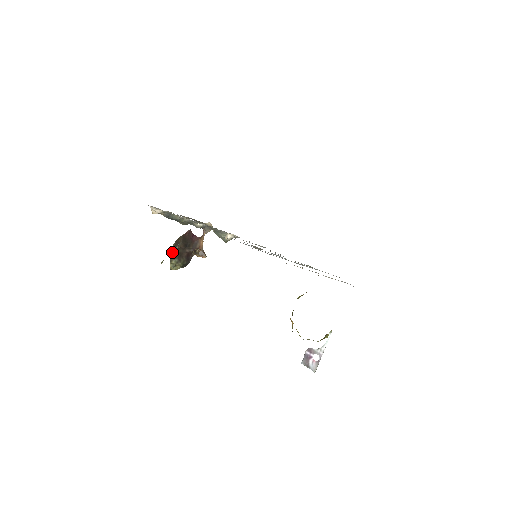
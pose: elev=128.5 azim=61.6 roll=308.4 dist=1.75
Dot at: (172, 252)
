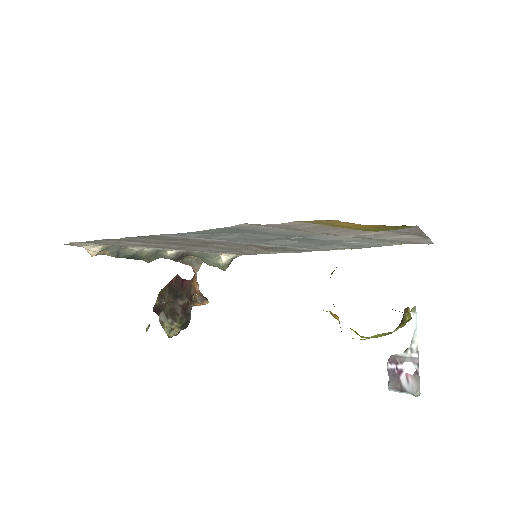
Dot at: (159, 311)
